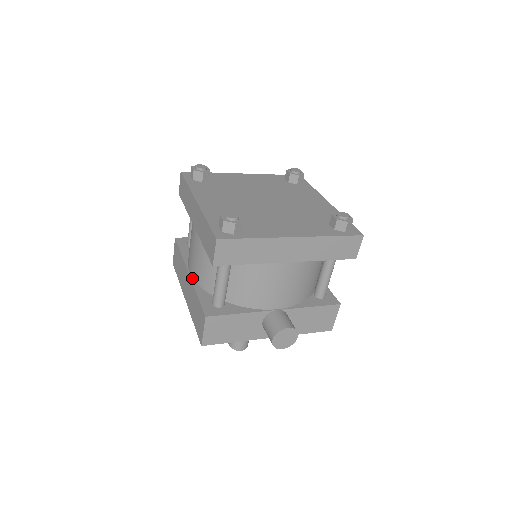
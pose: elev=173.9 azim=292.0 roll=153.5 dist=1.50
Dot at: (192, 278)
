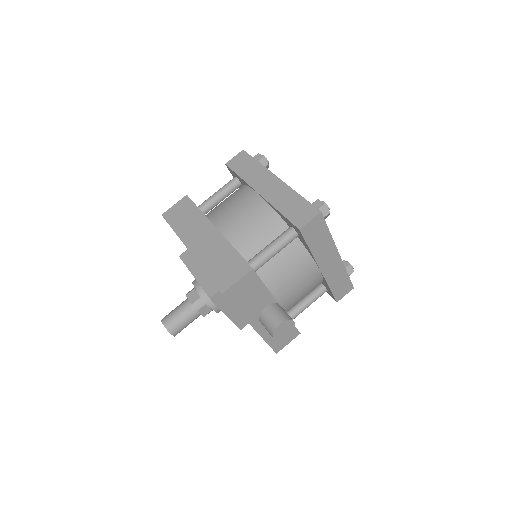
Dot at: (222, 234)
